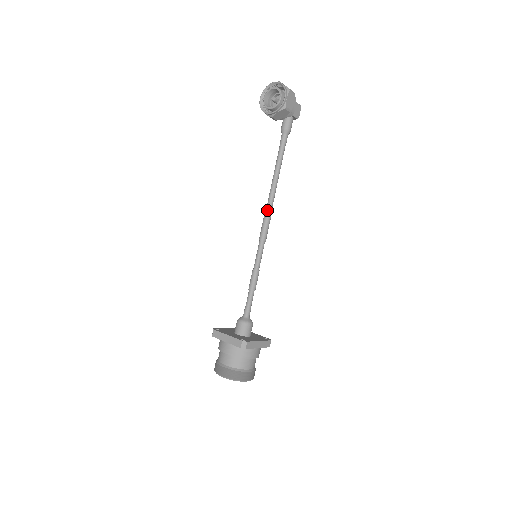
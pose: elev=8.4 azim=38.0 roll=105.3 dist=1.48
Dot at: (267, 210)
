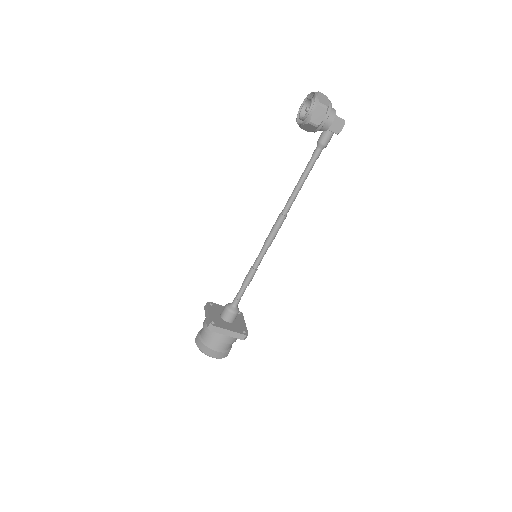
Dot at: (278, 217)
